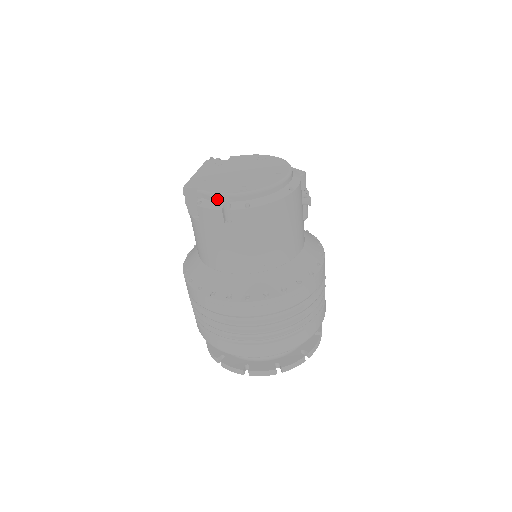
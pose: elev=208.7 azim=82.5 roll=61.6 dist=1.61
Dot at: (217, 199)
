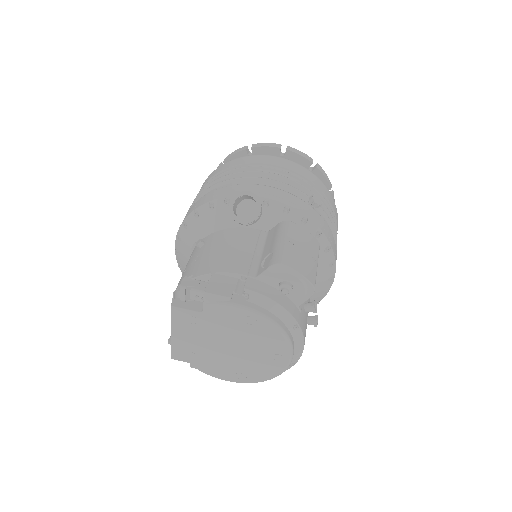
Dot at: occluded
